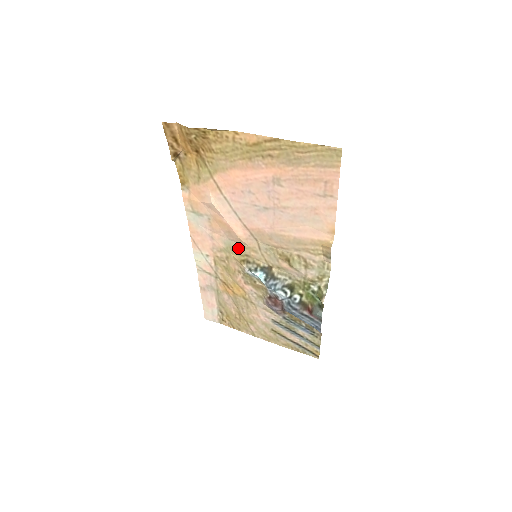
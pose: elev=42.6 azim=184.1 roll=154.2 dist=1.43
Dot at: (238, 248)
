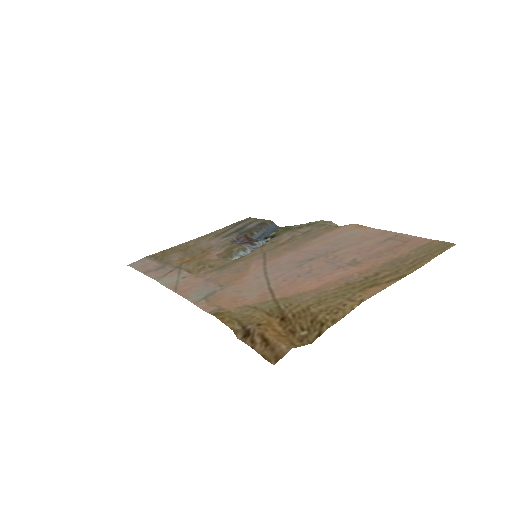
Dot at: (234, 263)
